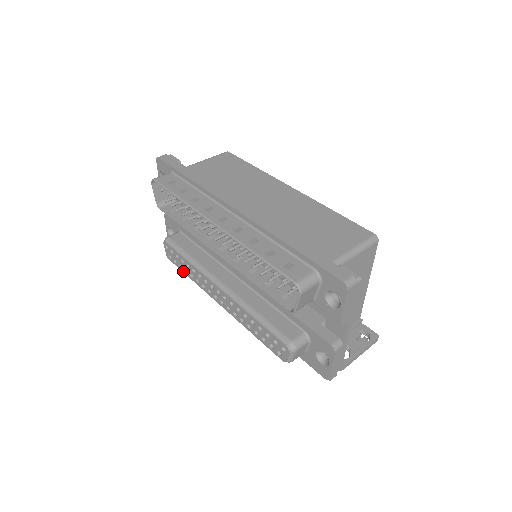
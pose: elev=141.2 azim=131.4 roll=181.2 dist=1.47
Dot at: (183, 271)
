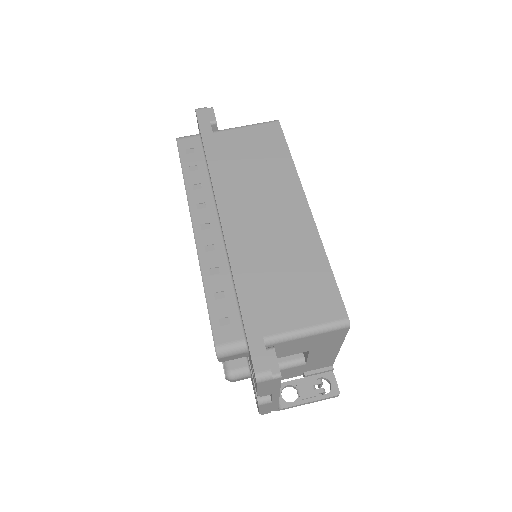
Dot at: occluded
